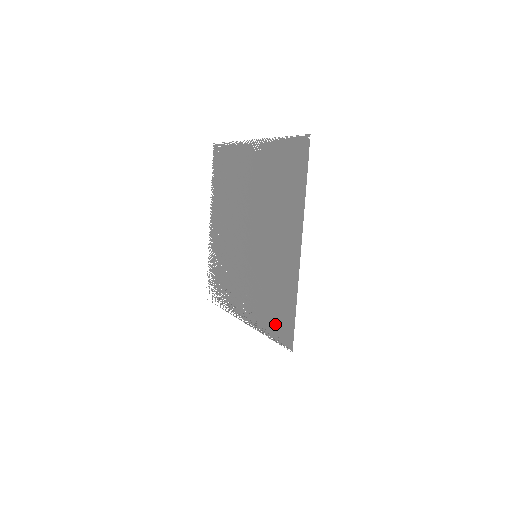
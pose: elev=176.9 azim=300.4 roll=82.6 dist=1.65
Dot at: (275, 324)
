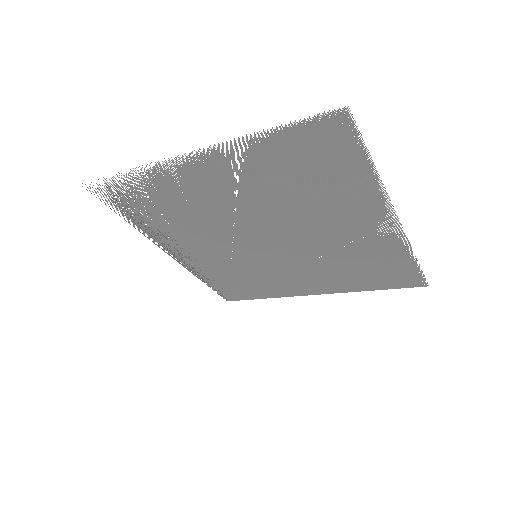
Dot at: (225, 287)
